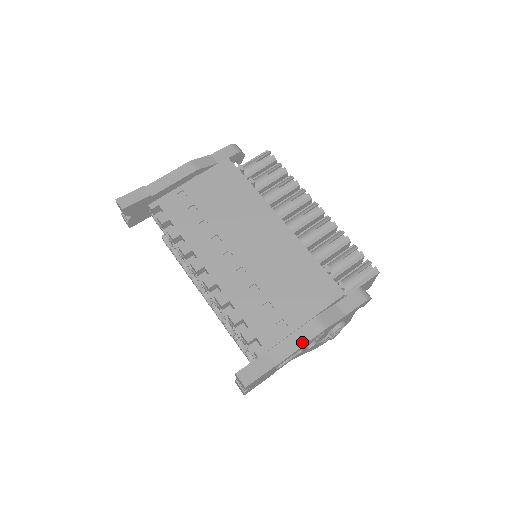
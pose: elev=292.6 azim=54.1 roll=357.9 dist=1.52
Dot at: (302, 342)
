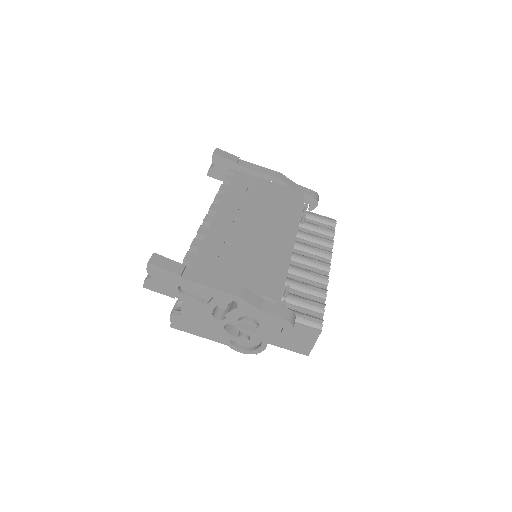
Dot at: (213, 285)
